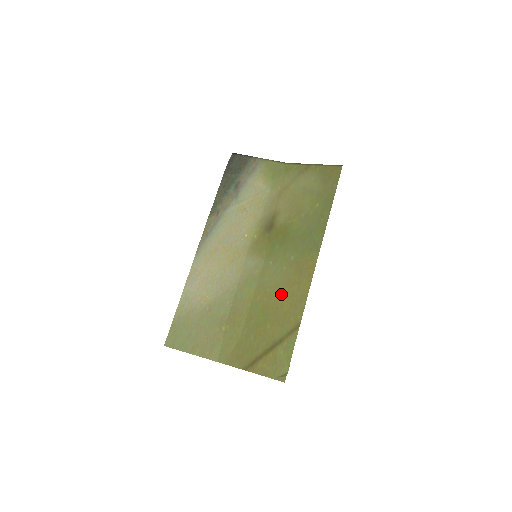
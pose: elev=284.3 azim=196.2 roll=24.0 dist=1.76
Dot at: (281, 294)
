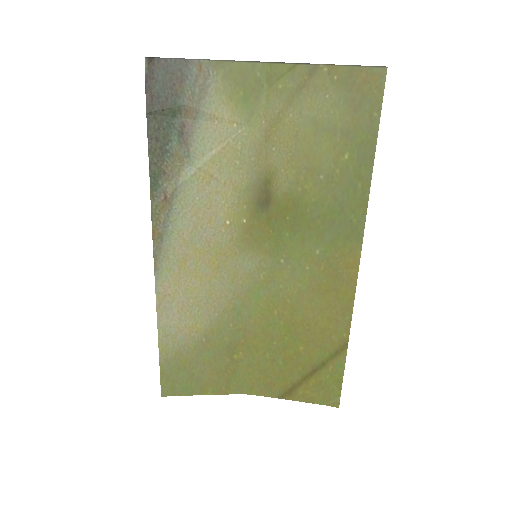
Dot at: (310, 306)
